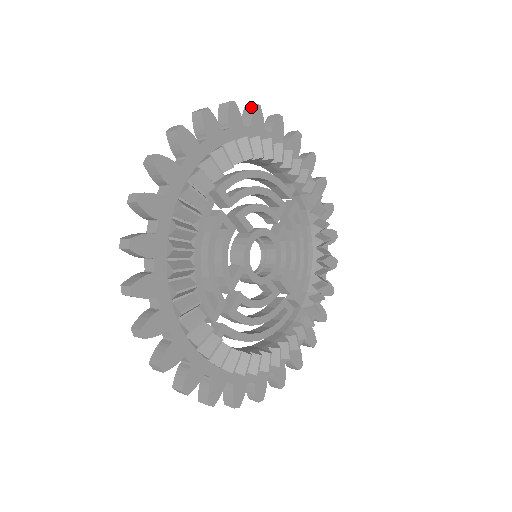
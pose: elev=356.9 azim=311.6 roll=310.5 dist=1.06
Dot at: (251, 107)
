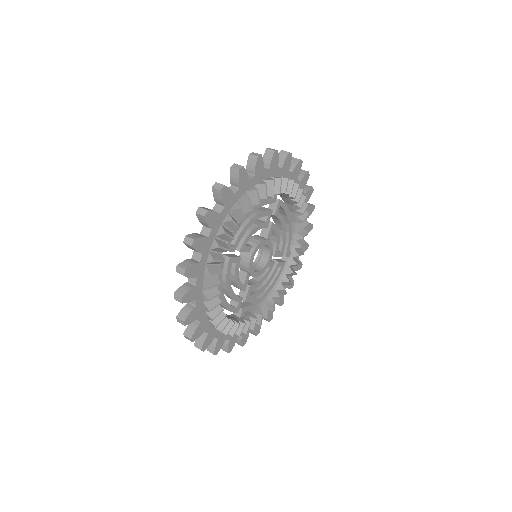
Dot at: (236, 172)
